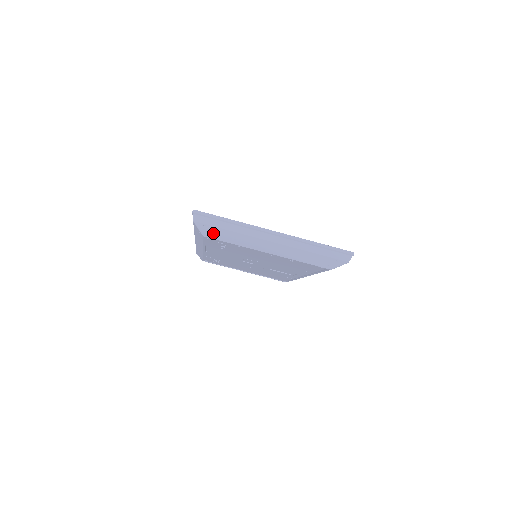
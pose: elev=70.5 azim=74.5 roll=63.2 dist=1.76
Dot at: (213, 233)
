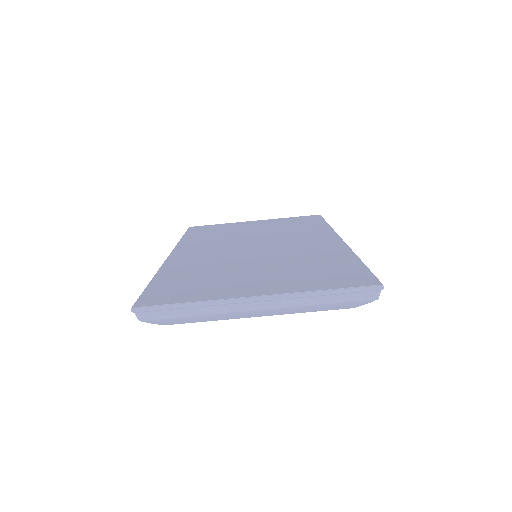
Dot at: (173, 322)
